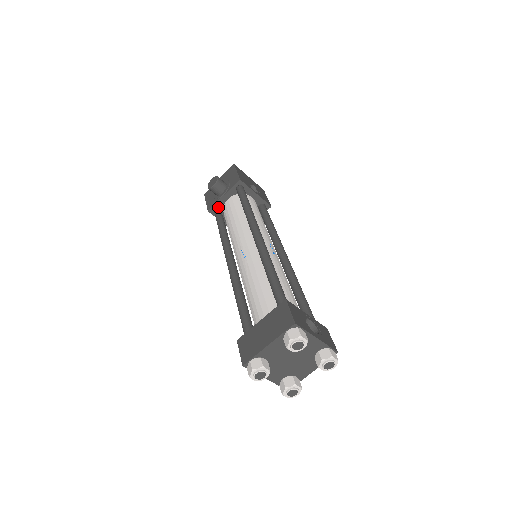
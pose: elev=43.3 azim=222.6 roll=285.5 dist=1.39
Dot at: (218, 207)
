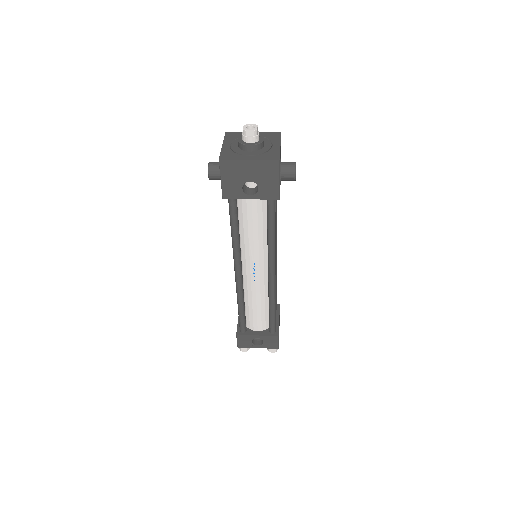
Dot at: occluded
